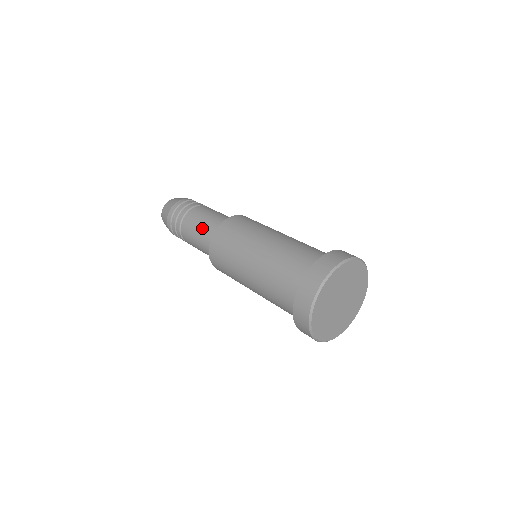
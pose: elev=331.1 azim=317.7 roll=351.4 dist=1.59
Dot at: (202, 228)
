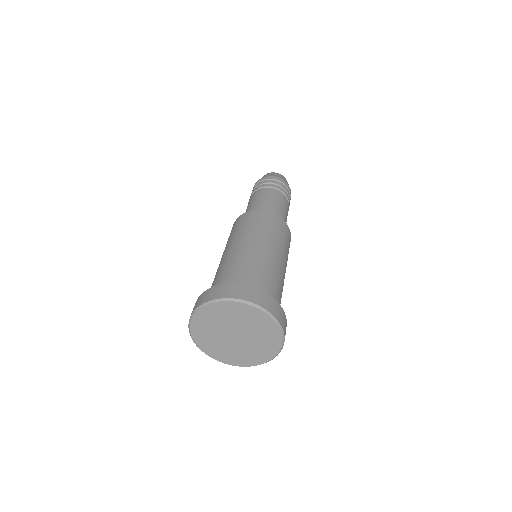
Dot at: (261, 203)
